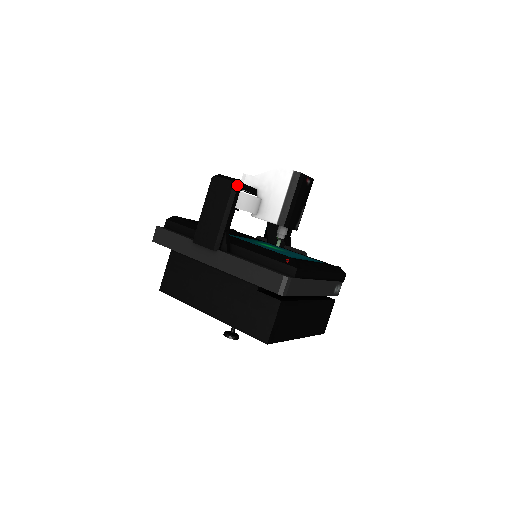
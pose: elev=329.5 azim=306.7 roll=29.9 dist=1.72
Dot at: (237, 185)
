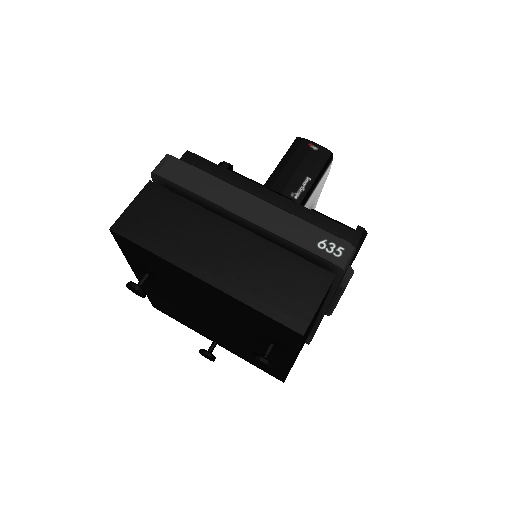
Dot at: (223, 163)
